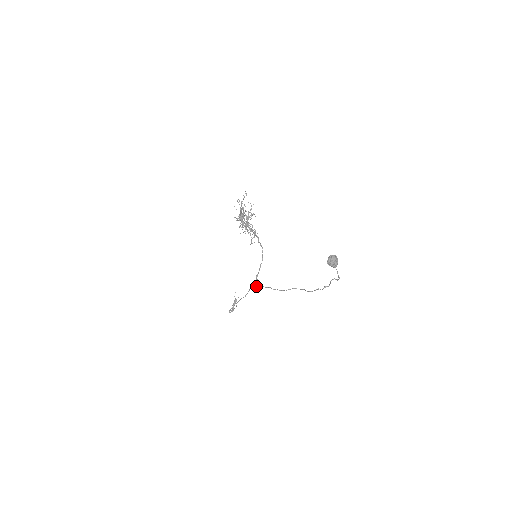
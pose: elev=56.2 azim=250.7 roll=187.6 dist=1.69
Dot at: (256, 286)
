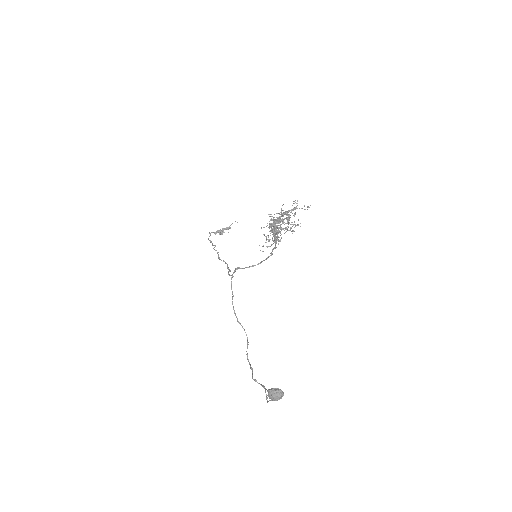
Dot at: occluded
